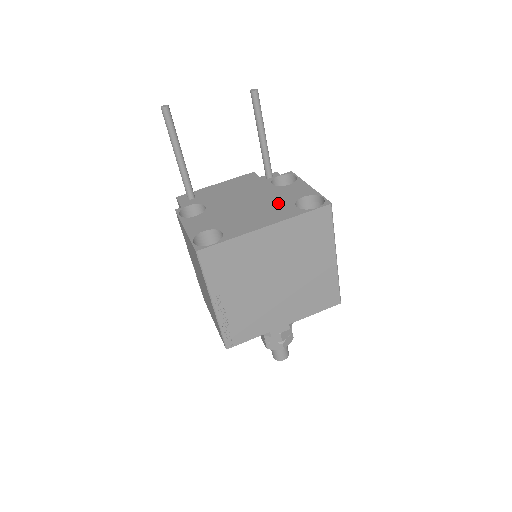
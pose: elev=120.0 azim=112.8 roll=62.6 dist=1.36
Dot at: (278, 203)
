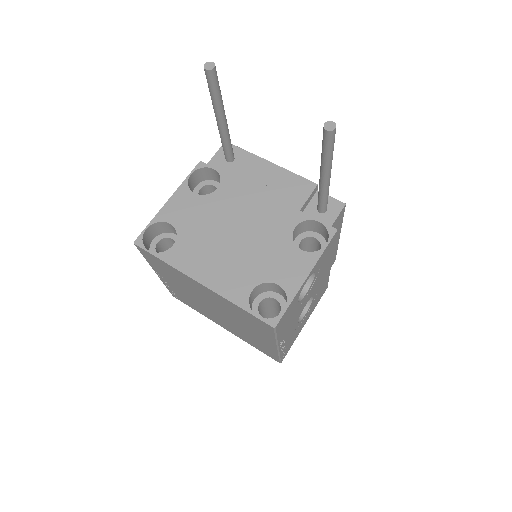
Dot at: (252, 264)
